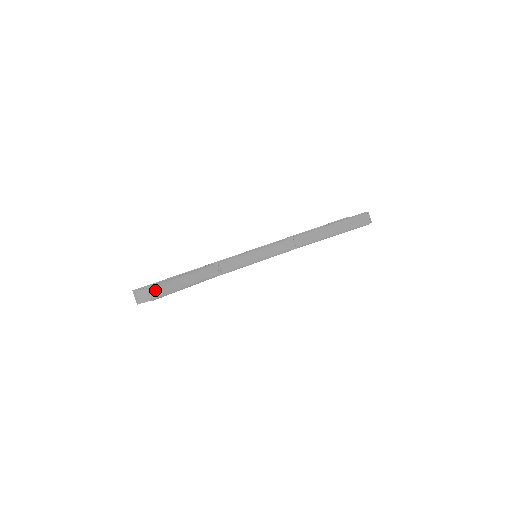
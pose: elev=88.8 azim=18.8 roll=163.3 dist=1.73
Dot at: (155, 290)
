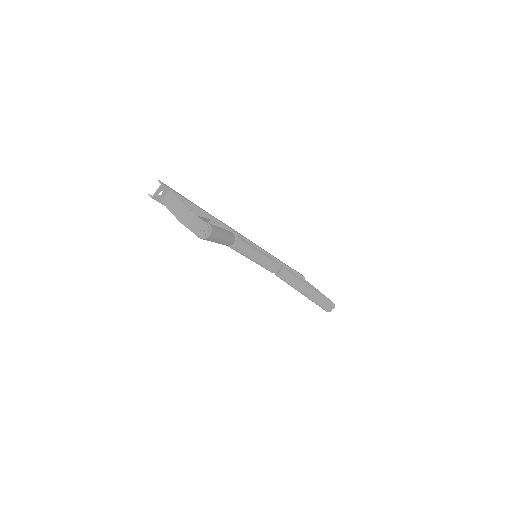
Dot at: (212, 234)
